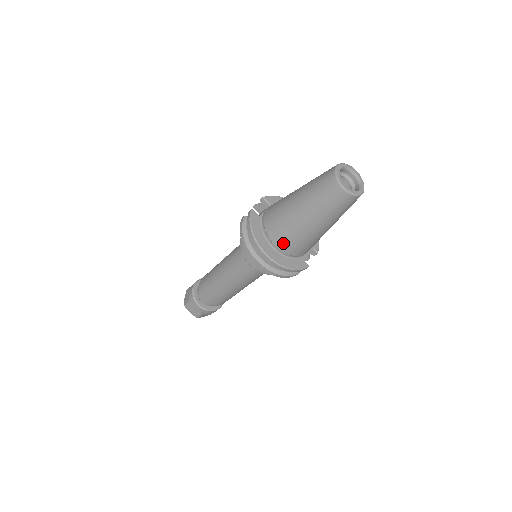
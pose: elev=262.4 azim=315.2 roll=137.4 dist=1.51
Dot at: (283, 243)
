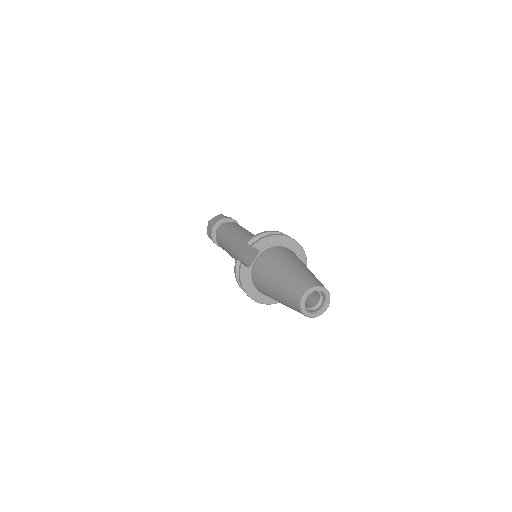
Dot at: occluded
